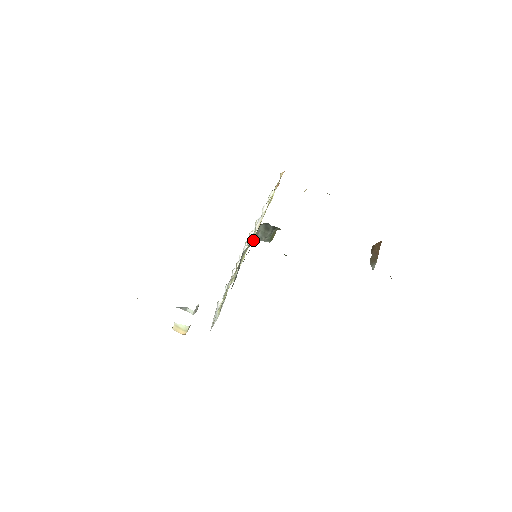
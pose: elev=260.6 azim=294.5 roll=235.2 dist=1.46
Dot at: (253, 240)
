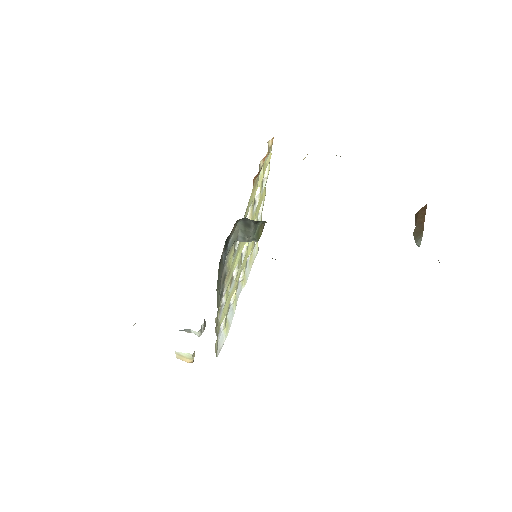
Dot at: (232, 244)
